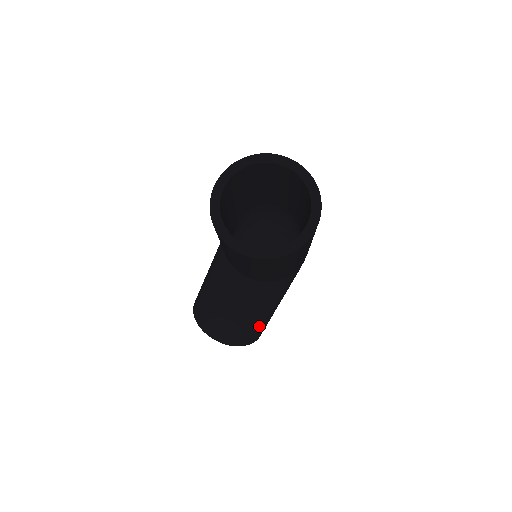
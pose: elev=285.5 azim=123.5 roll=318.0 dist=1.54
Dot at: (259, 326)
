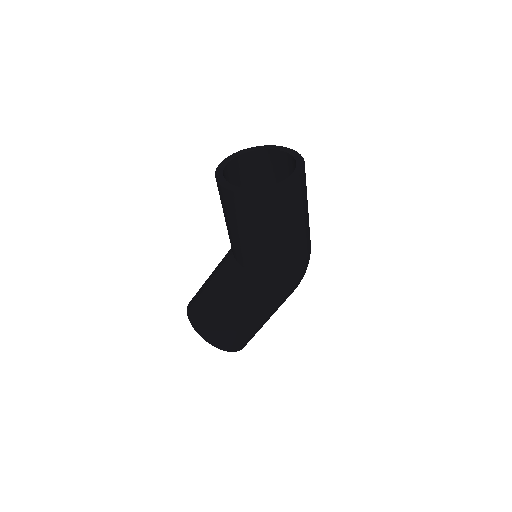
Dot at: (225, 325)
